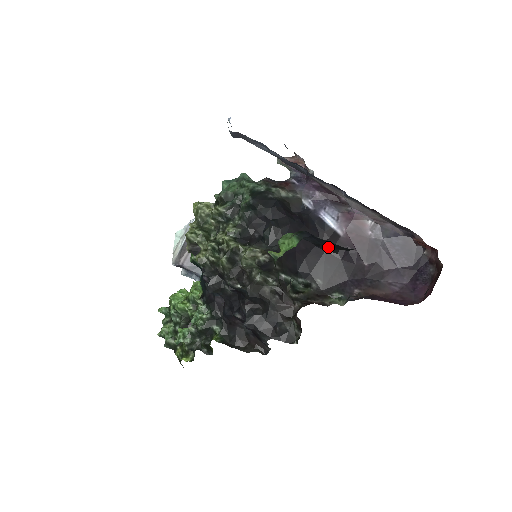
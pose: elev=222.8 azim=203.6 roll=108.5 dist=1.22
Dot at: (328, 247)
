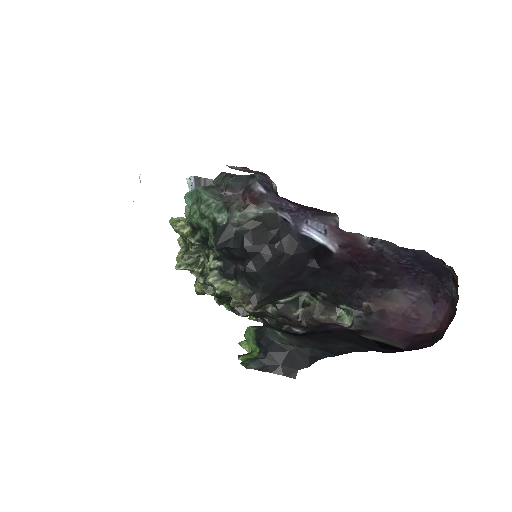
Dot at: (285, 368)
